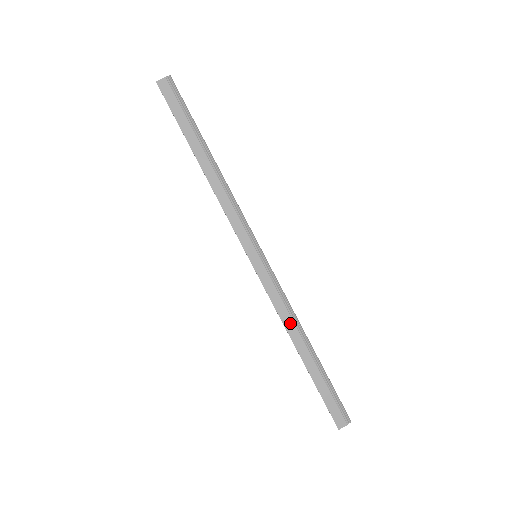
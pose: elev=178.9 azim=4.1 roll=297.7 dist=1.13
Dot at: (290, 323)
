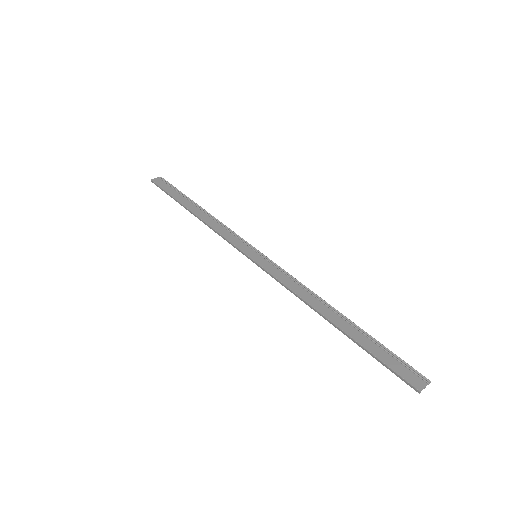
Dot at: (309, 297)
